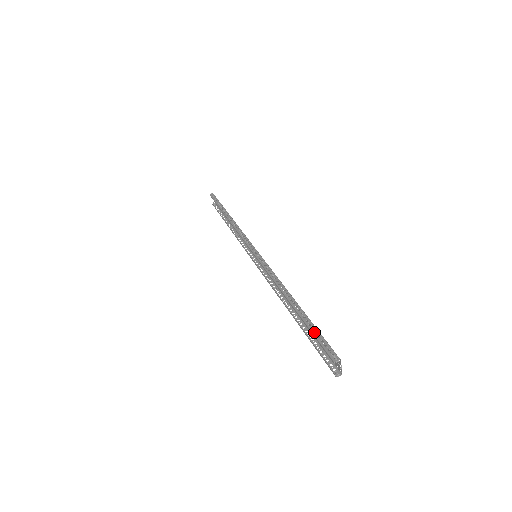
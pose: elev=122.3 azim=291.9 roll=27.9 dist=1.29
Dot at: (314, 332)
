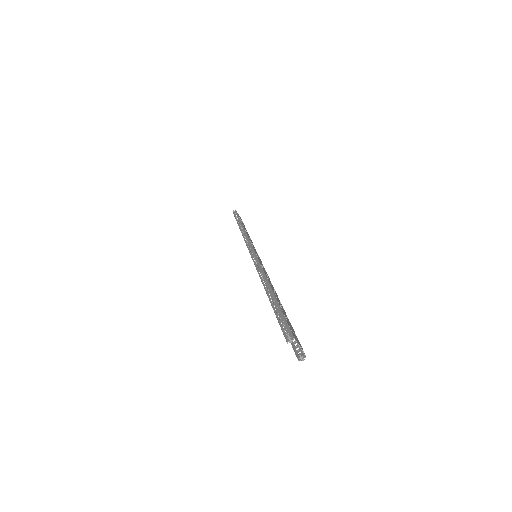
Dot at: (277, 315)
